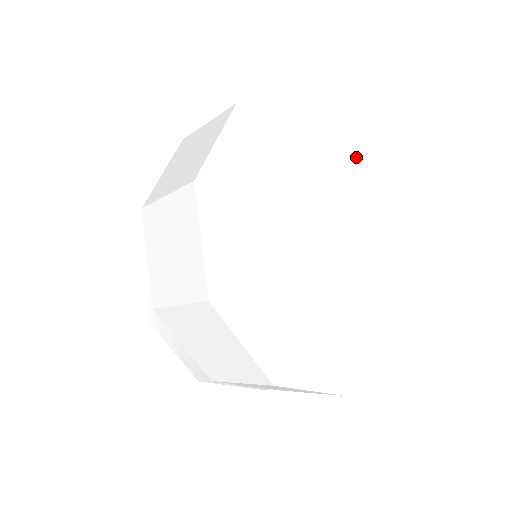
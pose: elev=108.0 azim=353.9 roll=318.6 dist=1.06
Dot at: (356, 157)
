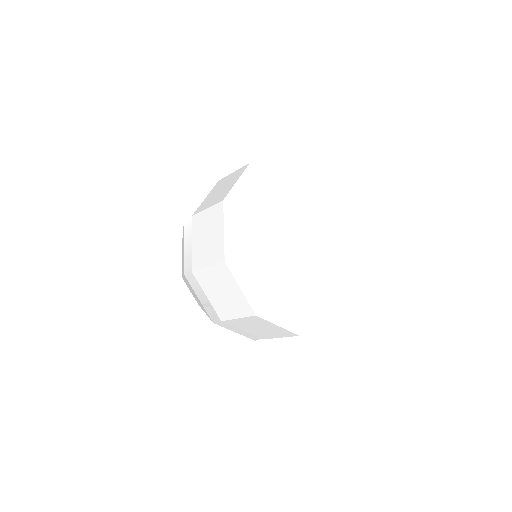
Dot at: (340, 238)
